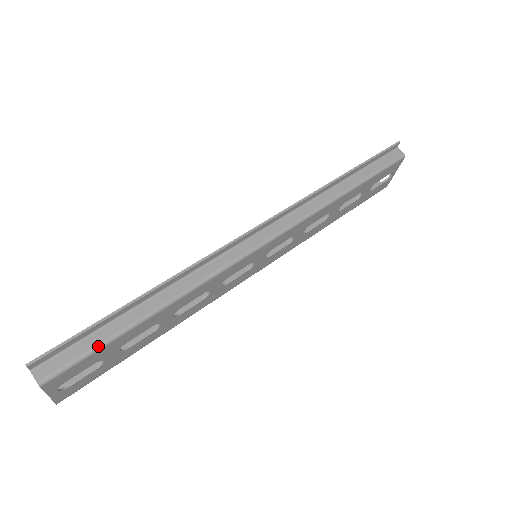
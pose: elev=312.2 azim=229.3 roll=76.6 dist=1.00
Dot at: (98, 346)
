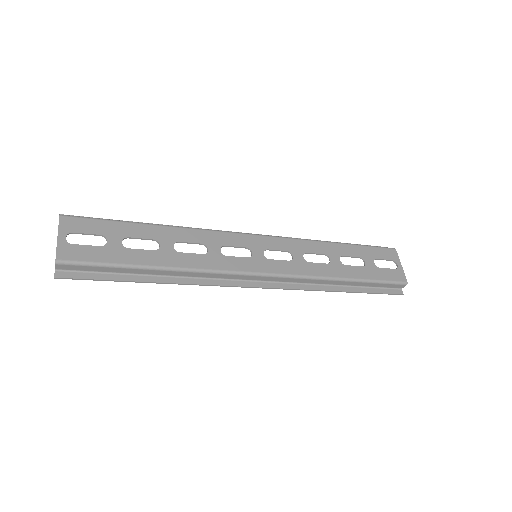
Dot at: (108, 220)
